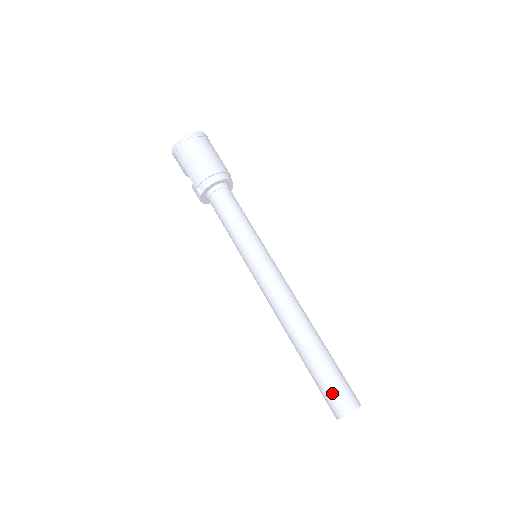
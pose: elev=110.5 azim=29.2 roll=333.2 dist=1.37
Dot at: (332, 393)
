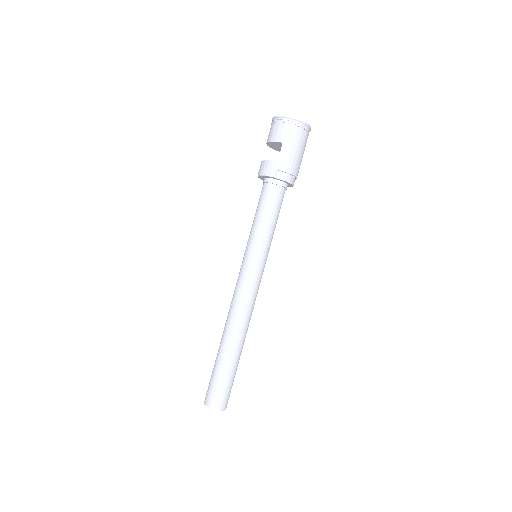
Dot at: (224, 391)
